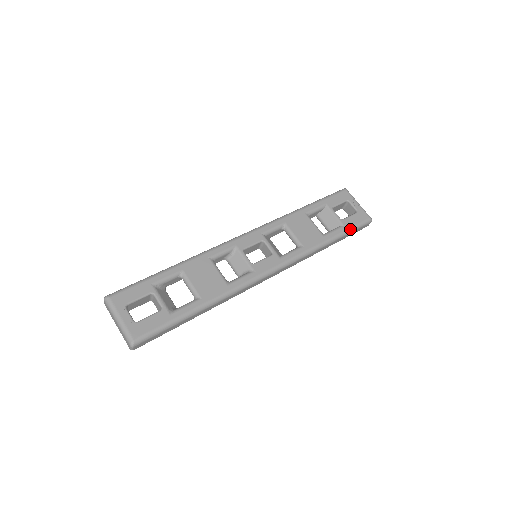
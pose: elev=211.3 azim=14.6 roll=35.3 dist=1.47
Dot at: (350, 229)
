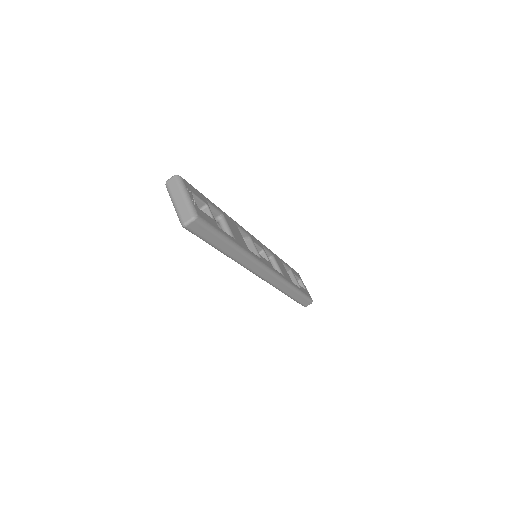
Dot at: (304, 294)
